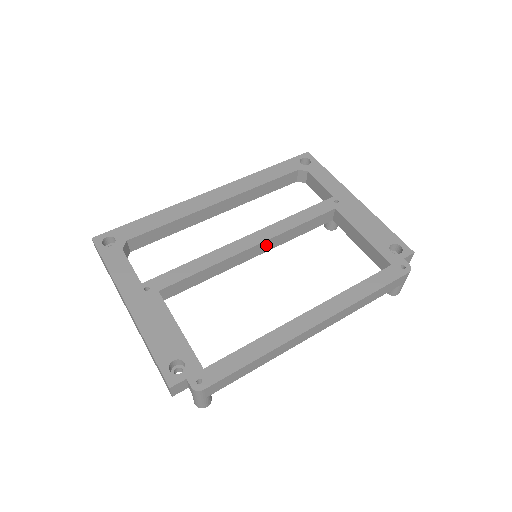
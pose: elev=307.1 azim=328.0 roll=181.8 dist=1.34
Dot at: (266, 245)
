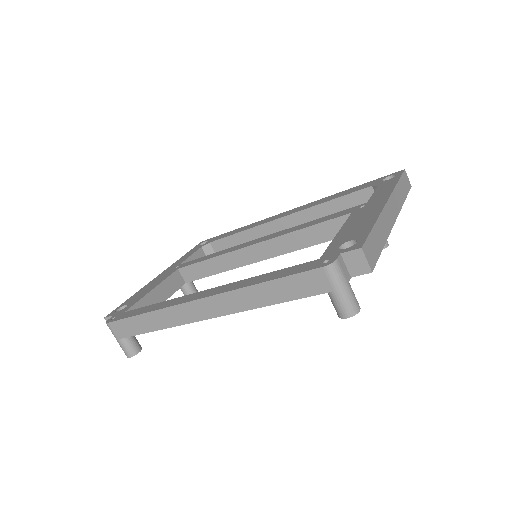
Dot at: (270, 247)
